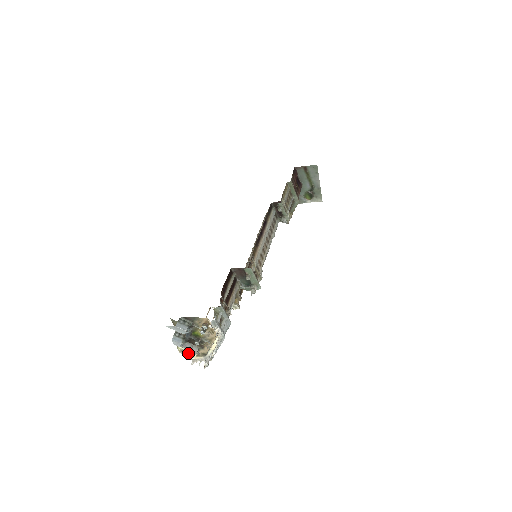
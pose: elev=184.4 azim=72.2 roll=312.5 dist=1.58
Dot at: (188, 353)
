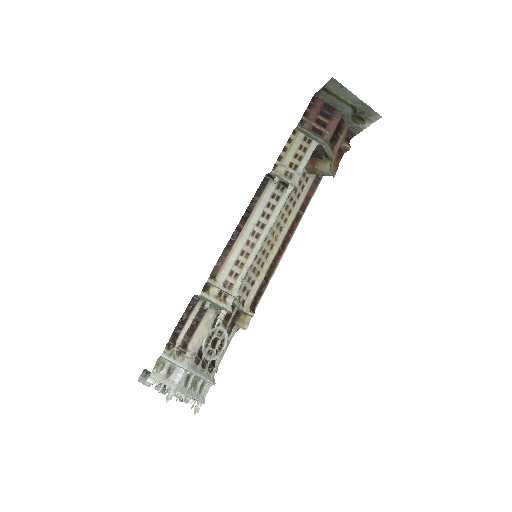
Dot at: (179, 398)
